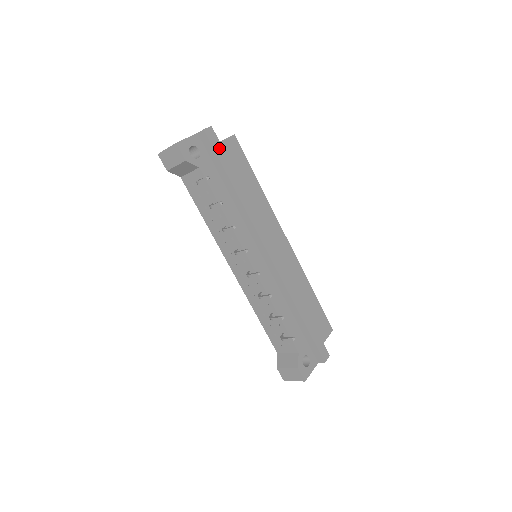
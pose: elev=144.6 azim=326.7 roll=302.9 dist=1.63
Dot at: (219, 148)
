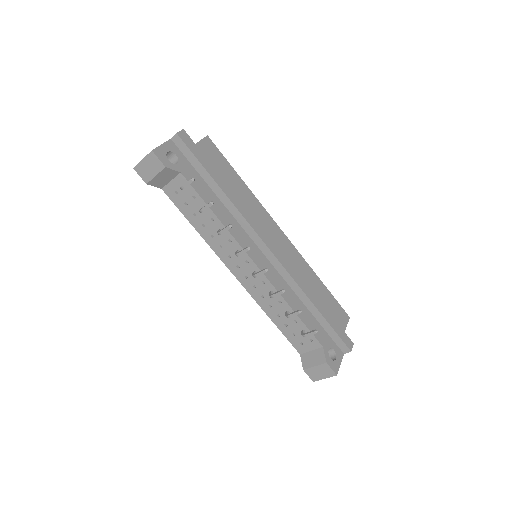
Dot at: (196, 150)
